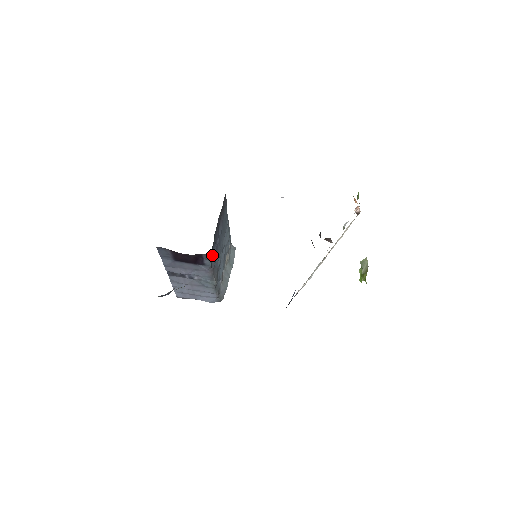
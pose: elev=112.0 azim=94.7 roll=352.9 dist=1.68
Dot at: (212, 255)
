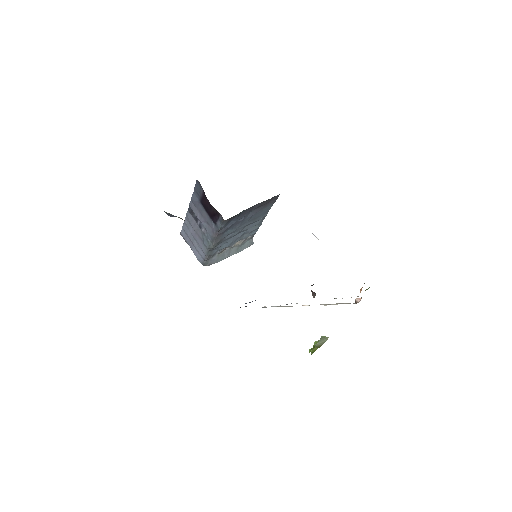
Dot at: (227, 223)
